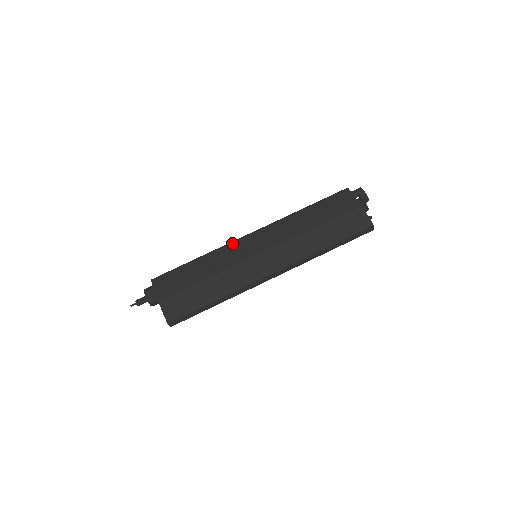
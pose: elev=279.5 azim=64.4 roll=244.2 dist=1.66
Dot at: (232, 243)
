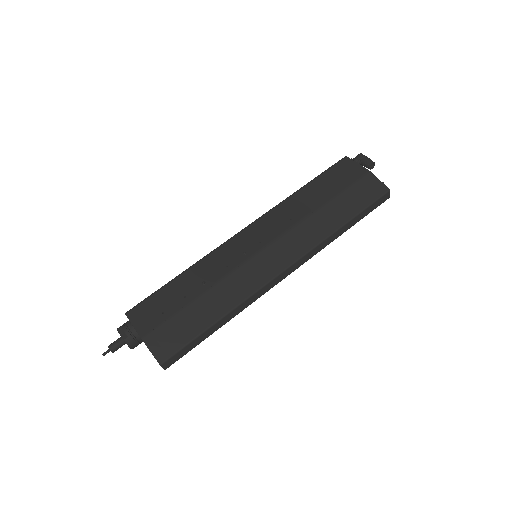
Dot at: (222, 245)
